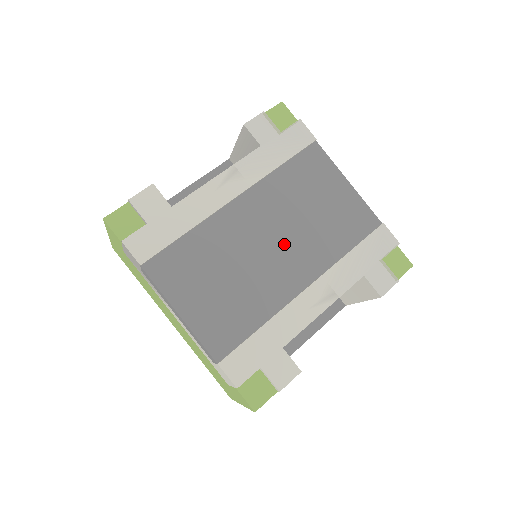
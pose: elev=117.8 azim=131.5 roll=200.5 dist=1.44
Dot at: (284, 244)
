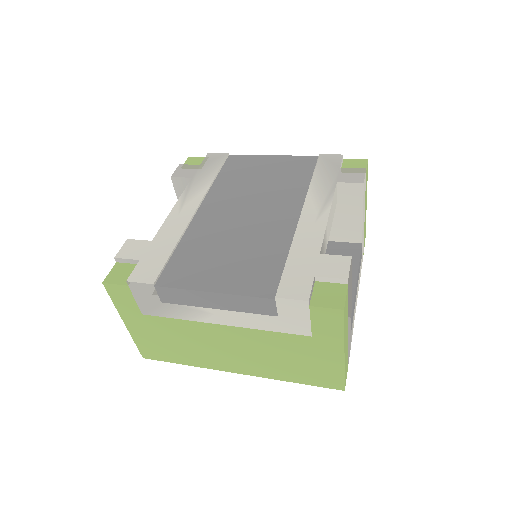
Dot at: (258, 207)
